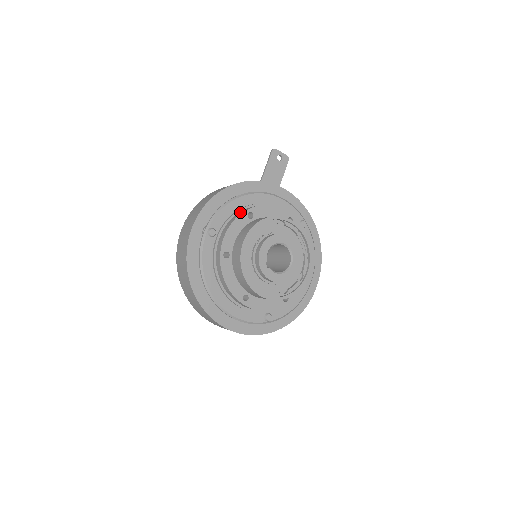
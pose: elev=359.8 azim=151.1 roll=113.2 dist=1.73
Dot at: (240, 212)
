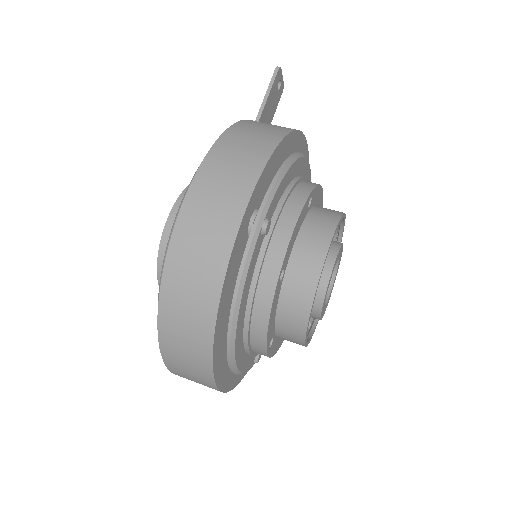
Dot at: (298, 192)
